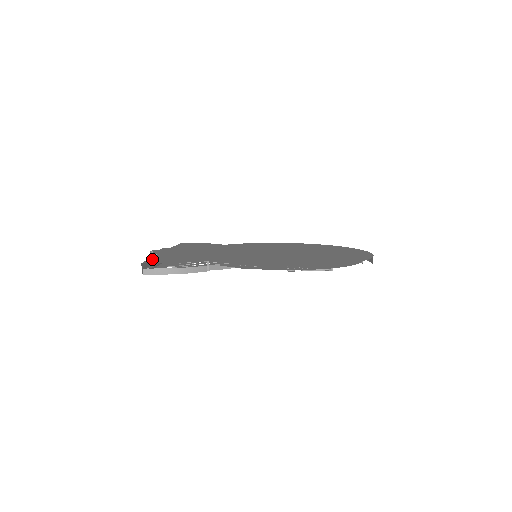
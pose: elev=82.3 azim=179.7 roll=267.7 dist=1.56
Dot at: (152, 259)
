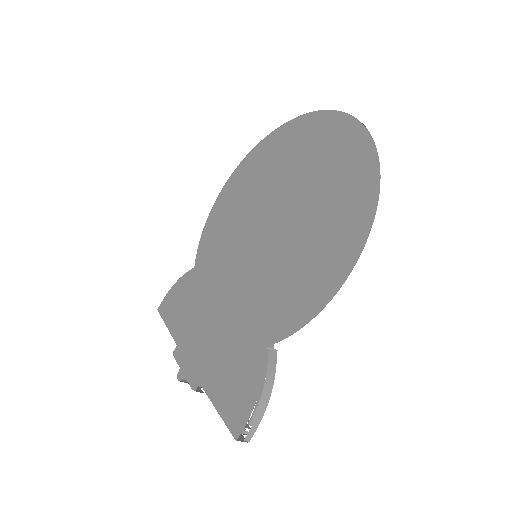
Dot at: (223, 412)
